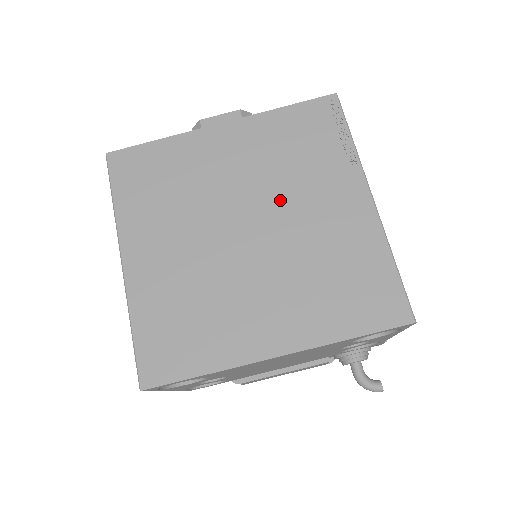
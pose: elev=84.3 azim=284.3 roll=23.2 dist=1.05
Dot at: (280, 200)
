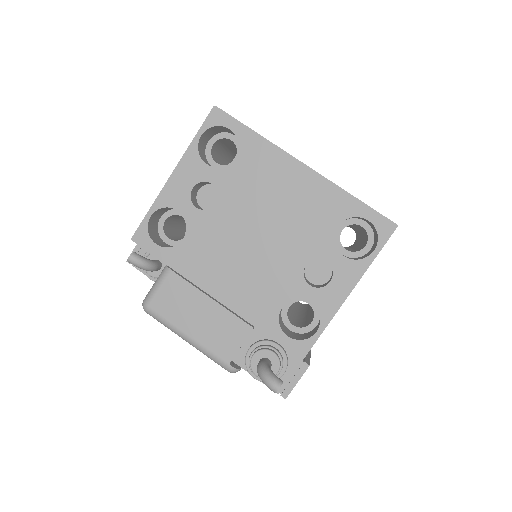
Dot at: occluded
